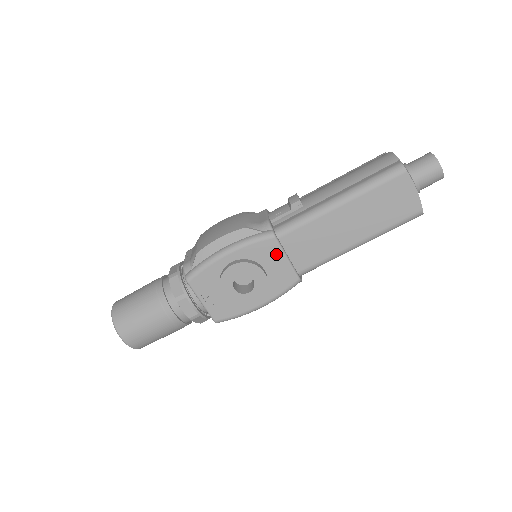
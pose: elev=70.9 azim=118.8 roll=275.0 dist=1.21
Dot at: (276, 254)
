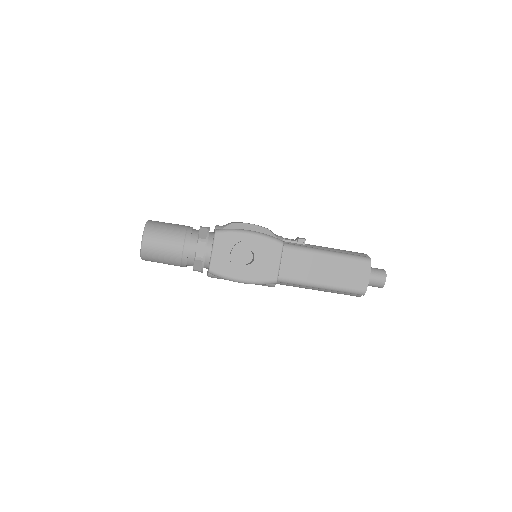
Dot at: (276, 255)
